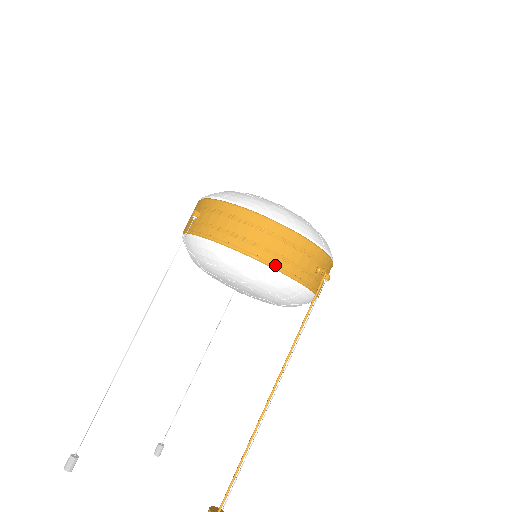
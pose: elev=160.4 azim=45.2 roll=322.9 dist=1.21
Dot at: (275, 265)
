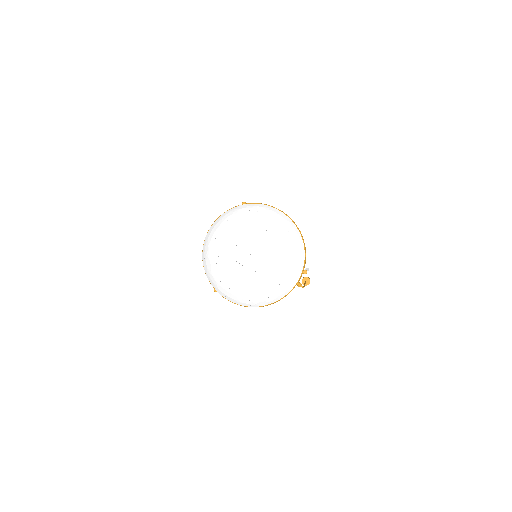
Dot at: occluded
